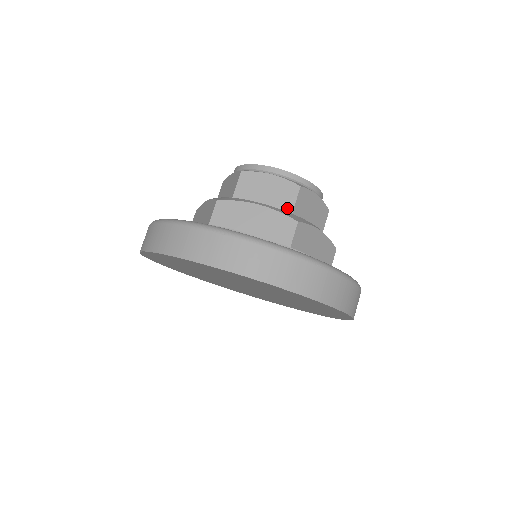
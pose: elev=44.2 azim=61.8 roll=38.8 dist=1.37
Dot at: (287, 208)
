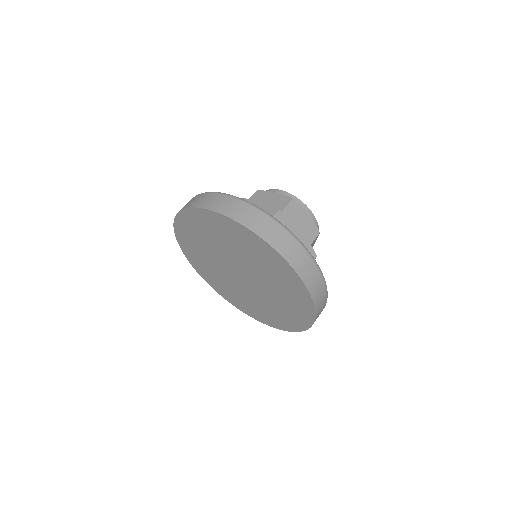
Dot at: occluded
